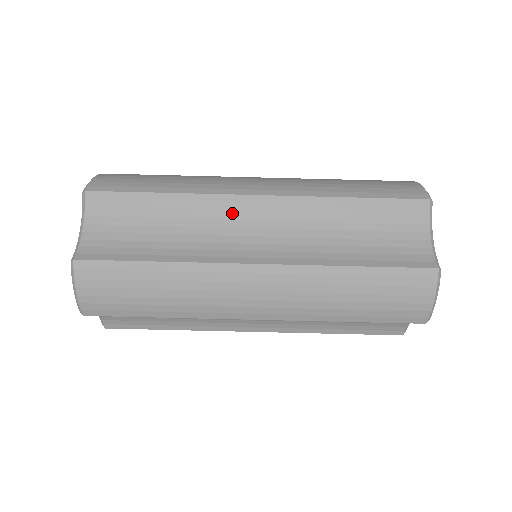
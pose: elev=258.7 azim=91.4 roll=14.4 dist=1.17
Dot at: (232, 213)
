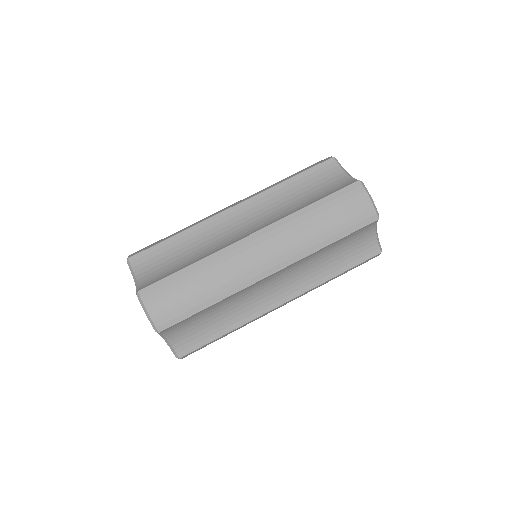
Dot at: (223, 223)
